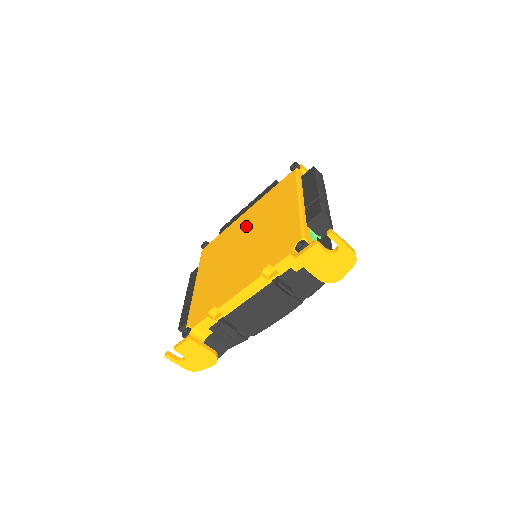
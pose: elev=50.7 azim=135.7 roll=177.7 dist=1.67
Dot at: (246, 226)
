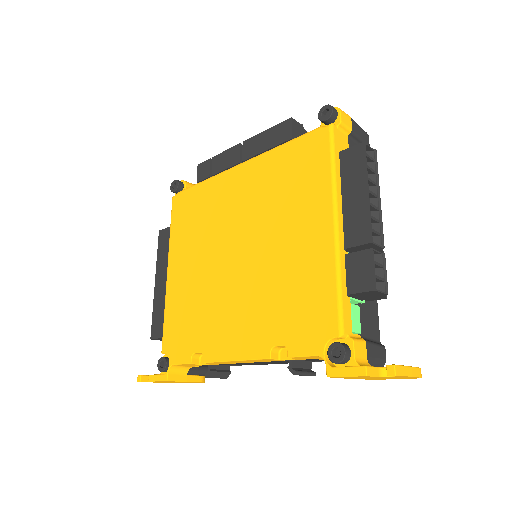
Dot at: (241, 207)
